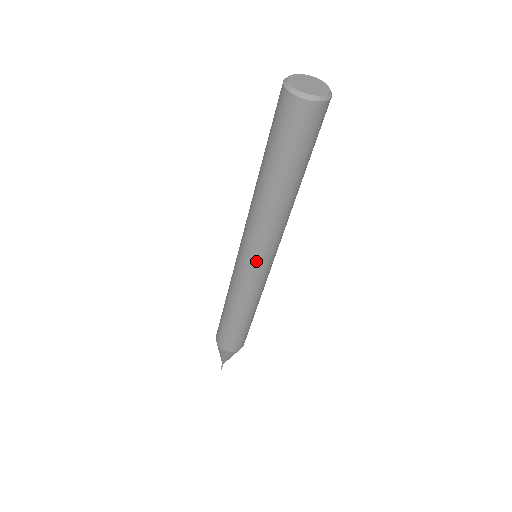
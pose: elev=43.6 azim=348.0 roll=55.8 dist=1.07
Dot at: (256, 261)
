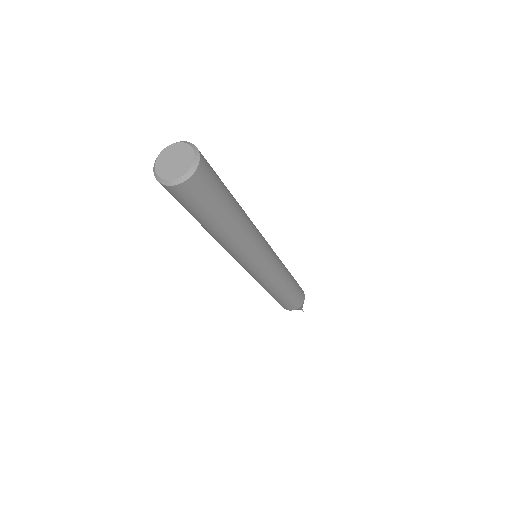
Dot at: (240, 264)
